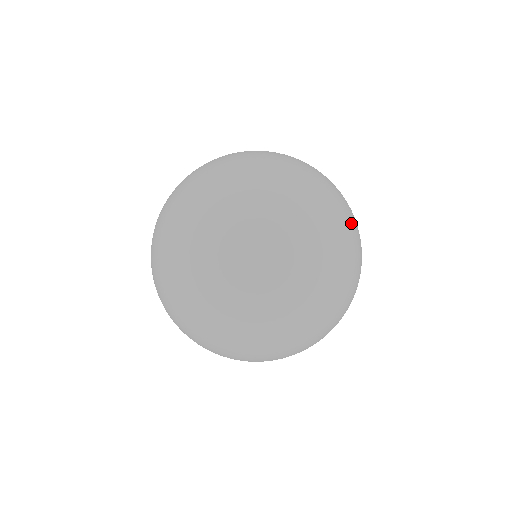
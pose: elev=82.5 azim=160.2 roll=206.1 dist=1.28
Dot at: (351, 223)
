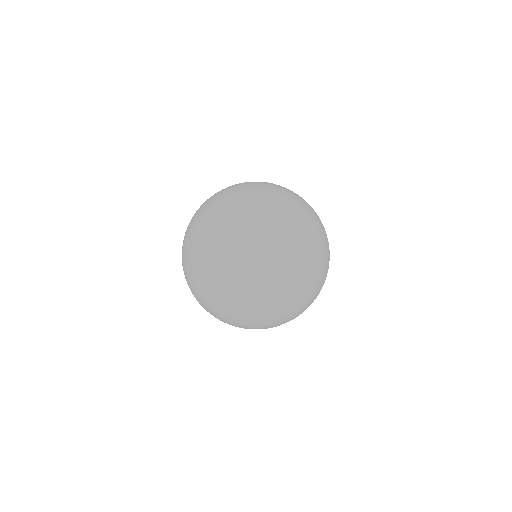
Dot at: (290, 197)
